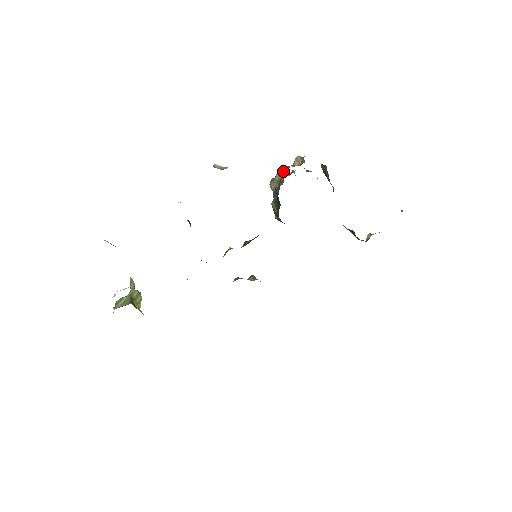
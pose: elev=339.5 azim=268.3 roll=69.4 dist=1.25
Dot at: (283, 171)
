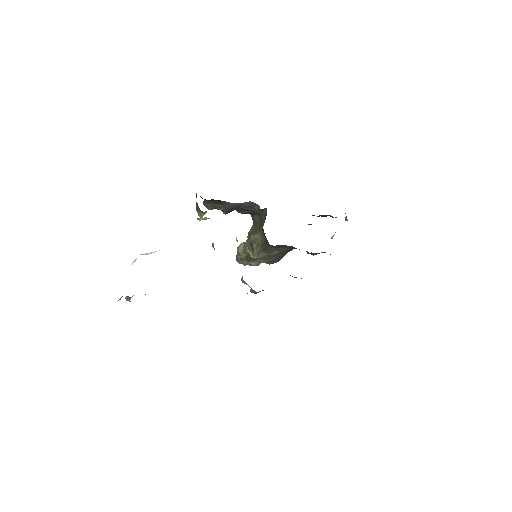
Dot at: occluded
